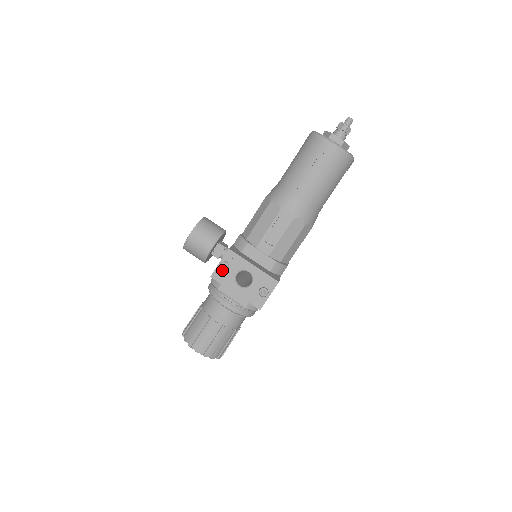
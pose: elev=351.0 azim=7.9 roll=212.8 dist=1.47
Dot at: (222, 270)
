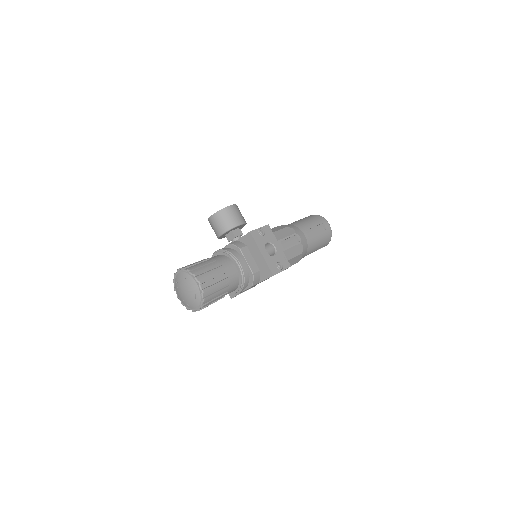
Dot at: (259, 233)
